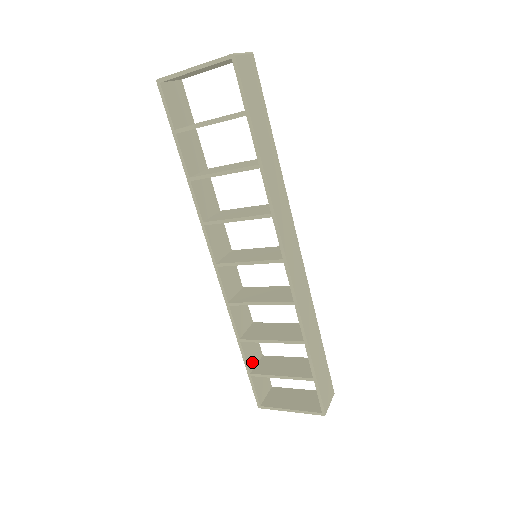
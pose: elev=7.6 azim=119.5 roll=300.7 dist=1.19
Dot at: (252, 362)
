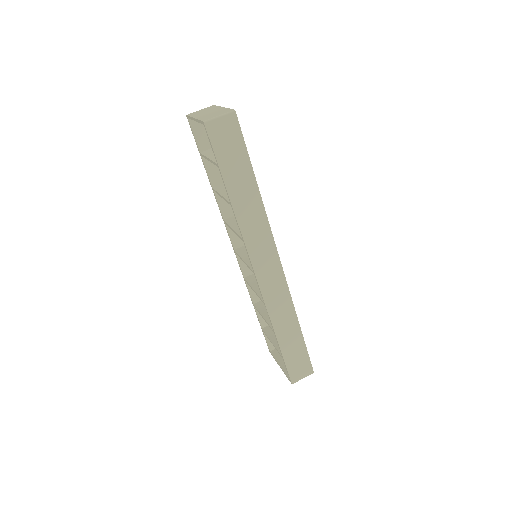
Dot at: occluded
